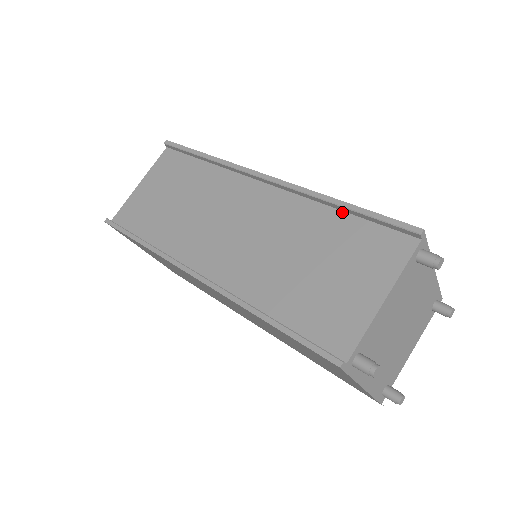
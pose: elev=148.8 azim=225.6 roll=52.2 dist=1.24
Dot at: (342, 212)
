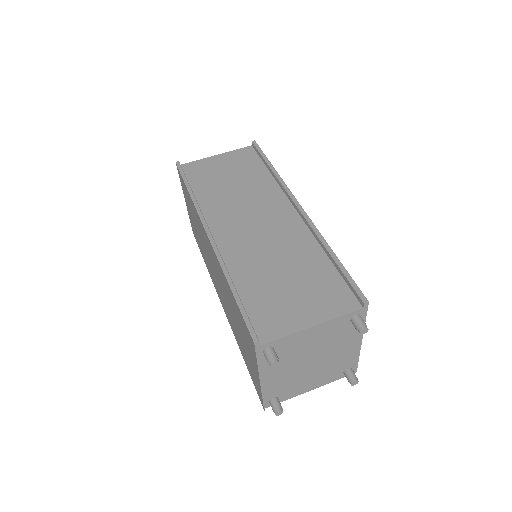
Dot at: (329, 260)
